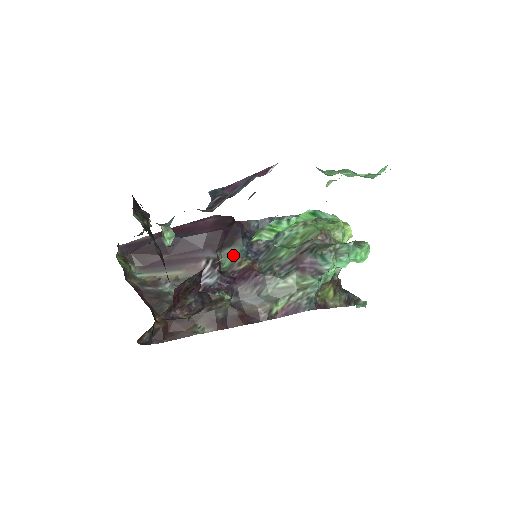
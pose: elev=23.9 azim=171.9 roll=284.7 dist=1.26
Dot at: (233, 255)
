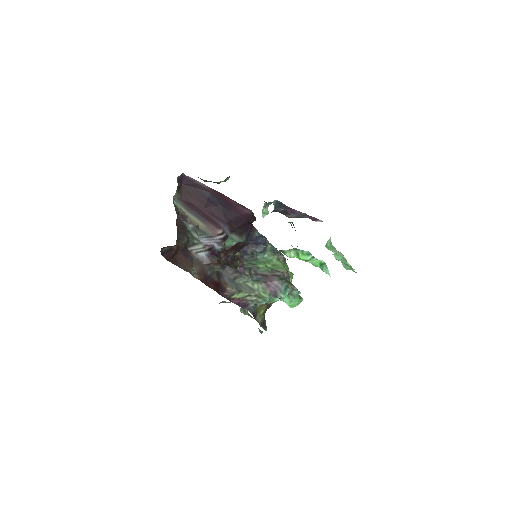
Dot at: (234, 241)
